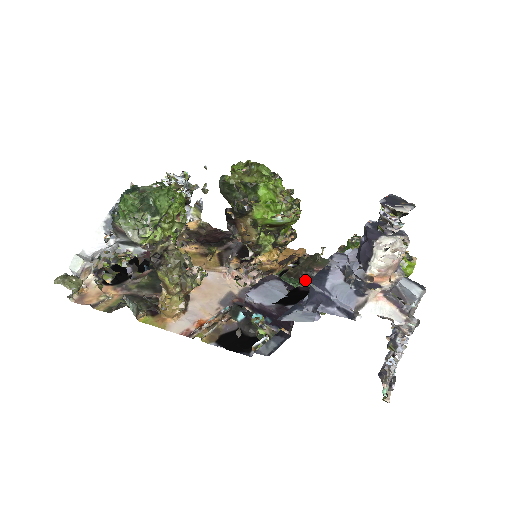
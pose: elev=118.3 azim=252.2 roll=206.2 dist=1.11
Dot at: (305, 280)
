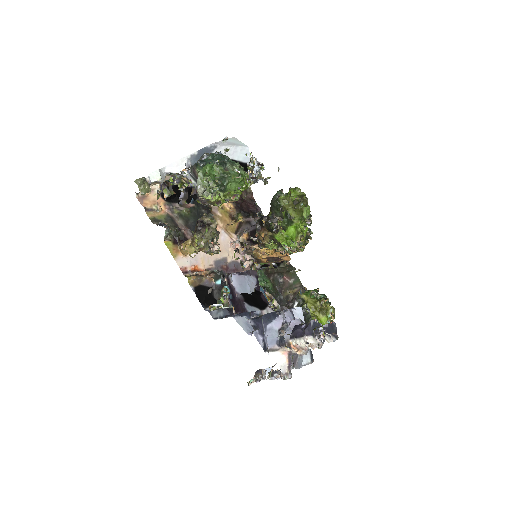
Dot at: (271, 283)
